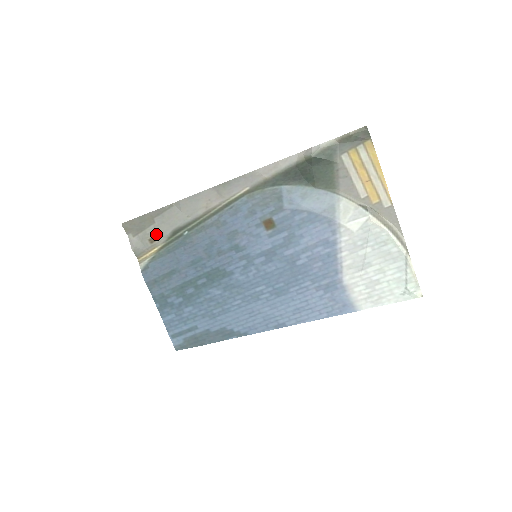
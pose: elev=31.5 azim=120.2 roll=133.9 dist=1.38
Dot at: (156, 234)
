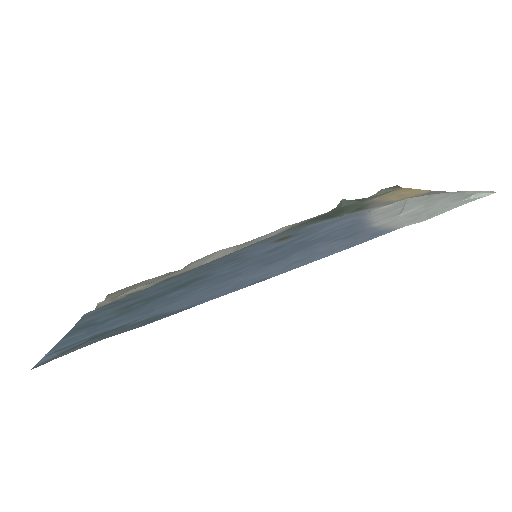
Dot at: (141, 289)
